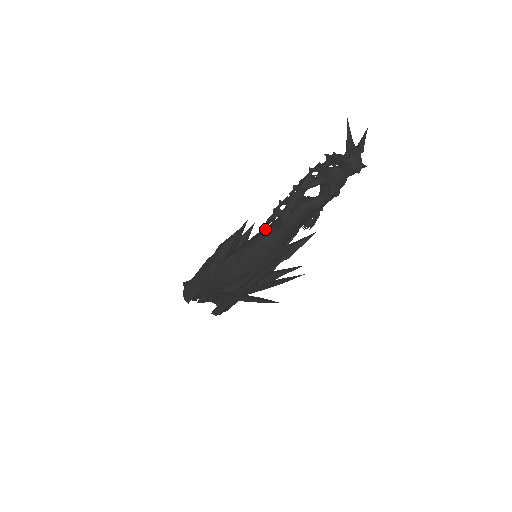
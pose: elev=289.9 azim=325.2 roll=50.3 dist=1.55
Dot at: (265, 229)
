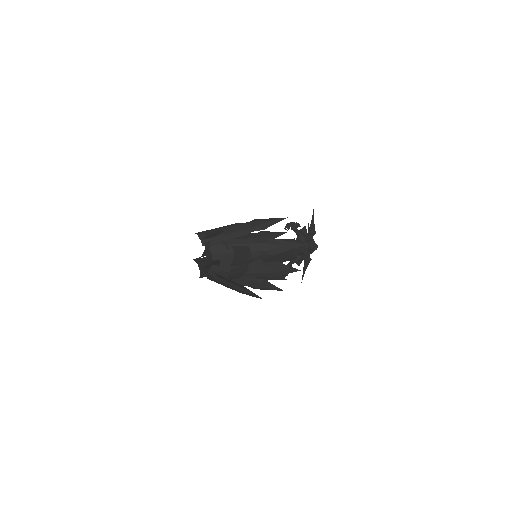
Dot at: occluded
